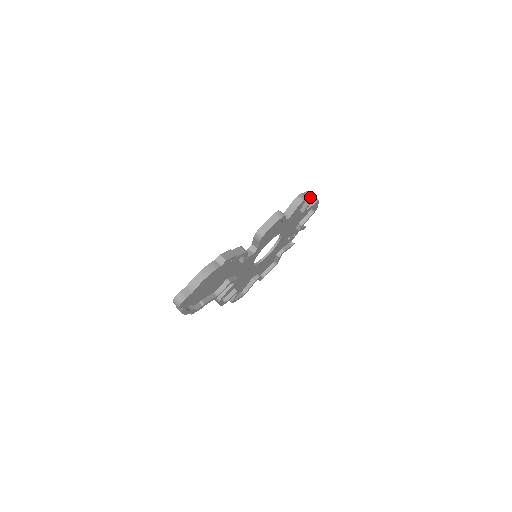
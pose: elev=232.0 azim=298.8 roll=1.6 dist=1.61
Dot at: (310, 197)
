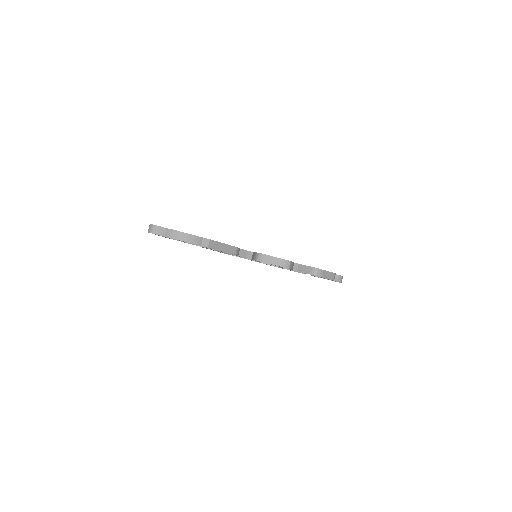
Dot at: (328, 278)
